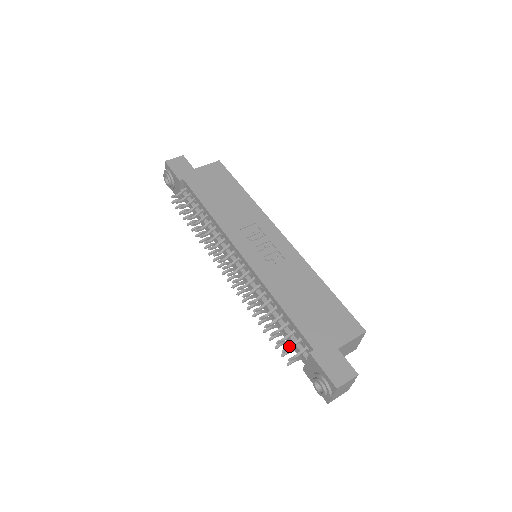
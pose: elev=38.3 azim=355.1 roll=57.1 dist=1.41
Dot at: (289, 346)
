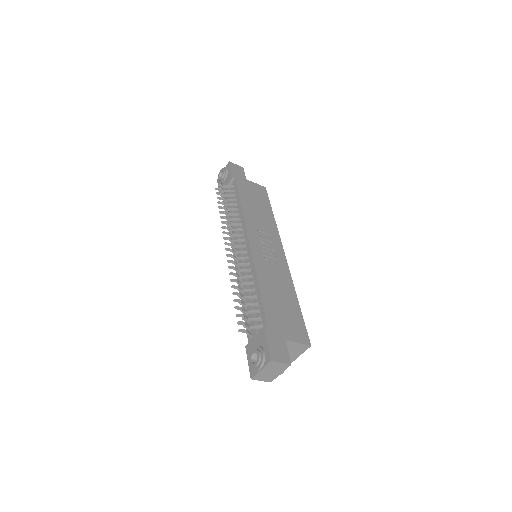
Dot at: (249, 318)
